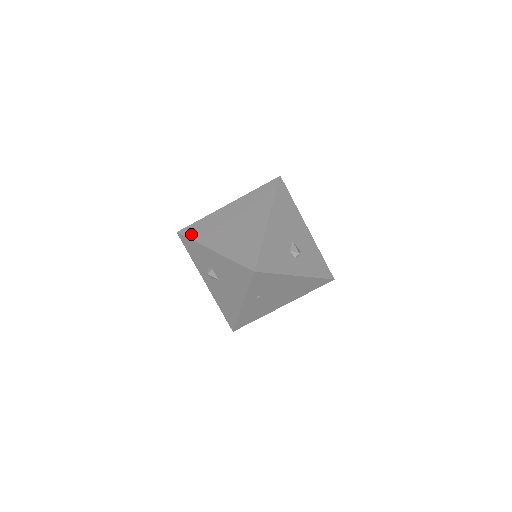
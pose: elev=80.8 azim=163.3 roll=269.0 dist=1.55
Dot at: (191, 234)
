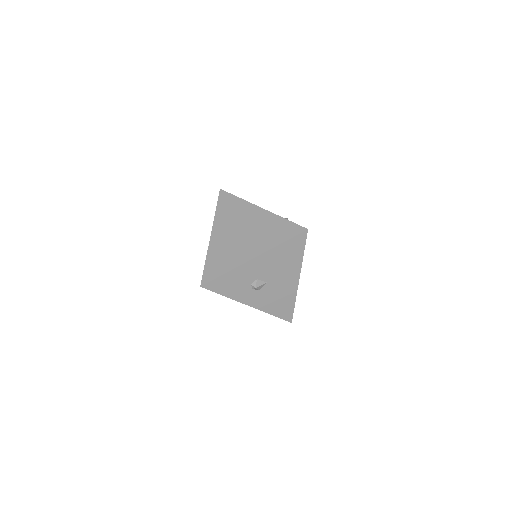
Dot at: (217, 273)
